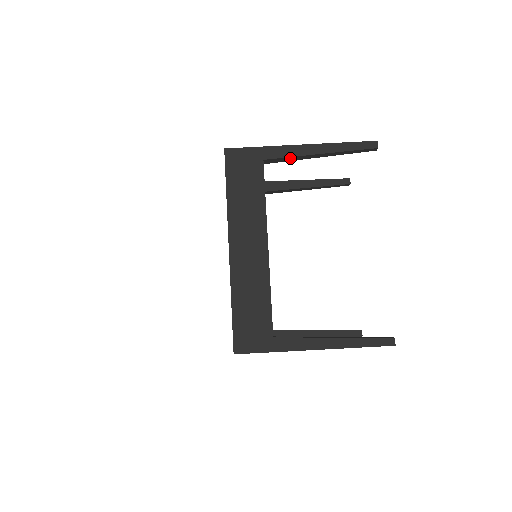
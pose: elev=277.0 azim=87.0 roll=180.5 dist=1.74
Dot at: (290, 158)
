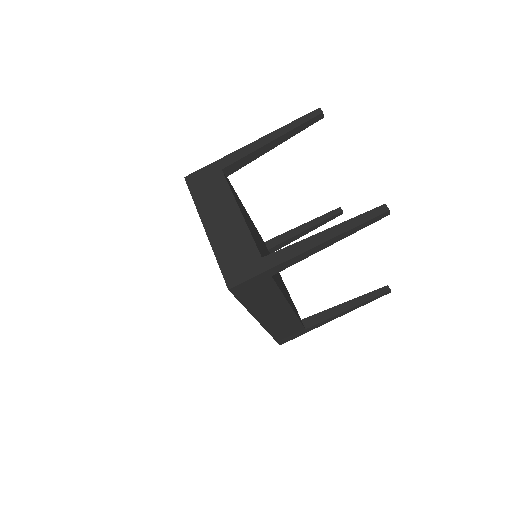
Dot at: occluded
